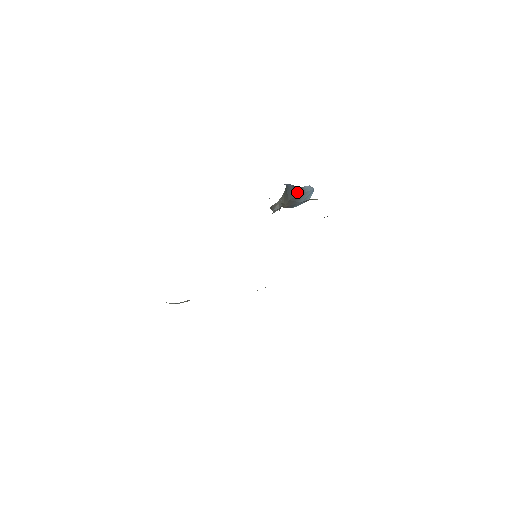
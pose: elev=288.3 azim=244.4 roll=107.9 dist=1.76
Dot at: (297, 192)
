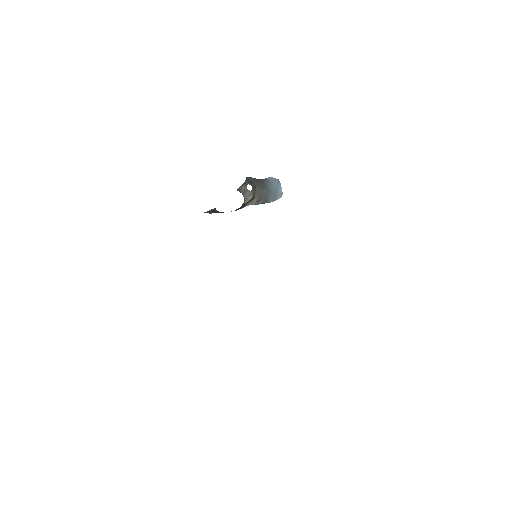
Dot at: (261, 182)
